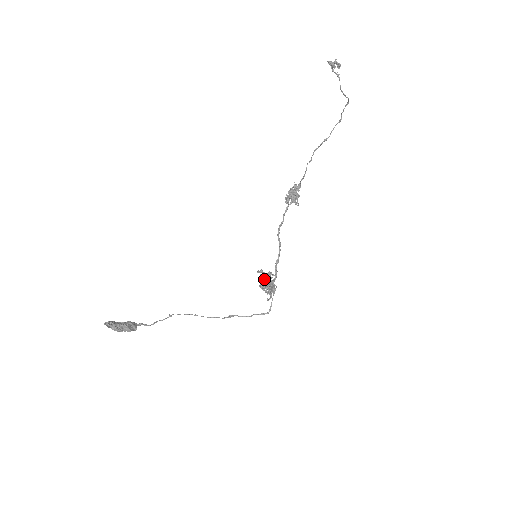
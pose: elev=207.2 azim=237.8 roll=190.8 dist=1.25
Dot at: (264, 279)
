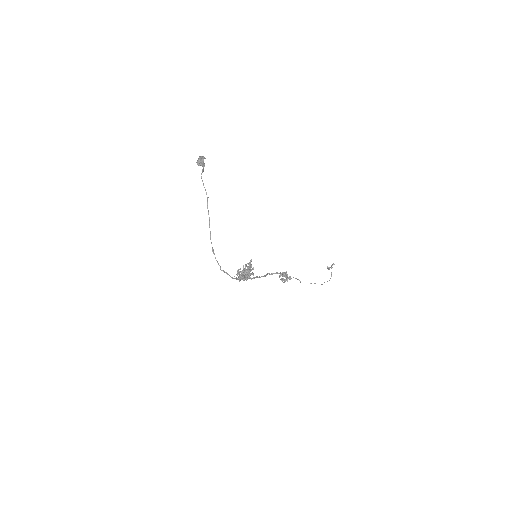
Dot at: occluded
